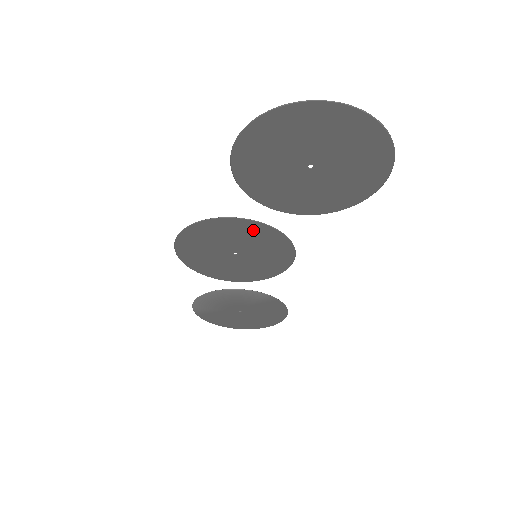
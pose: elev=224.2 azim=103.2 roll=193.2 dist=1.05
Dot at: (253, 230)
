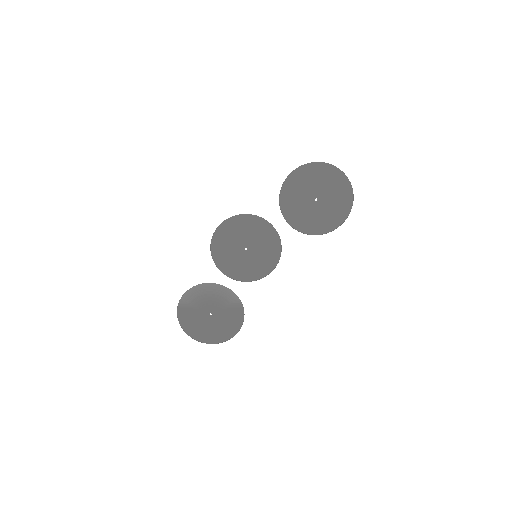
Dot at: (267, 232)
